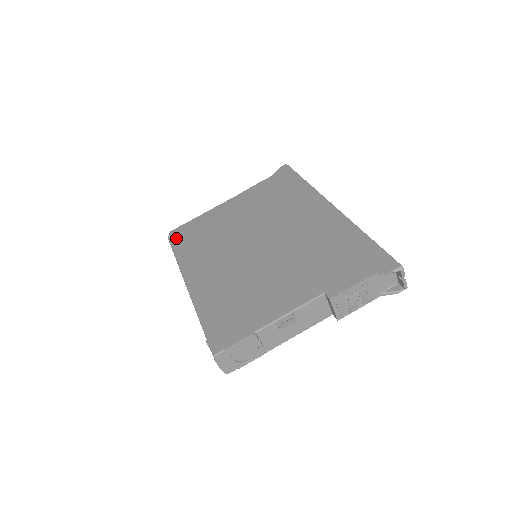
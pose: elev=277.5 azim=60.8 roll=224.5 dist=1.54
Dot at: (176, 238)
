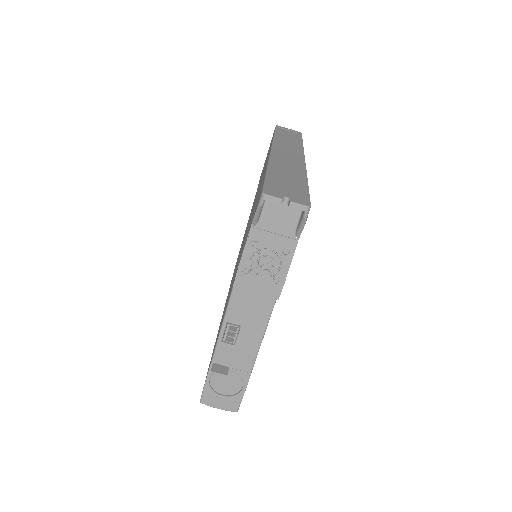
Dot at: occluded
